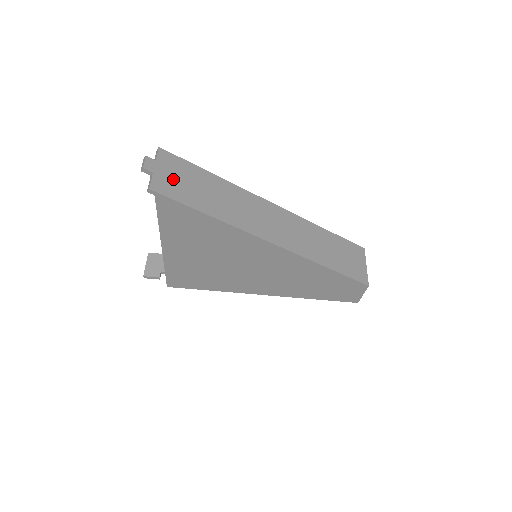
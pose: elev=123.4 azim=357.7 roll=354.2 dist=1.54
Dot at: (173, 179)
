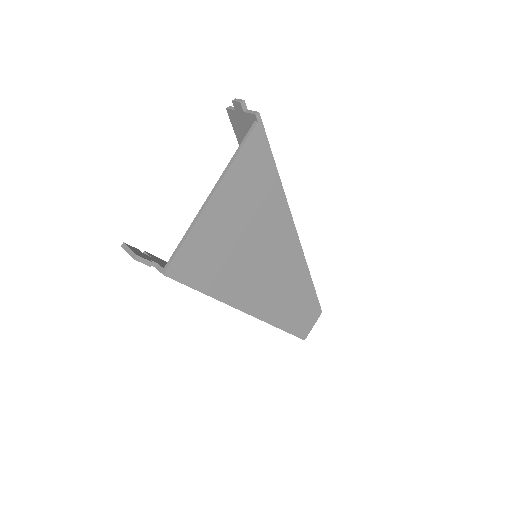
Dot at: occluded
